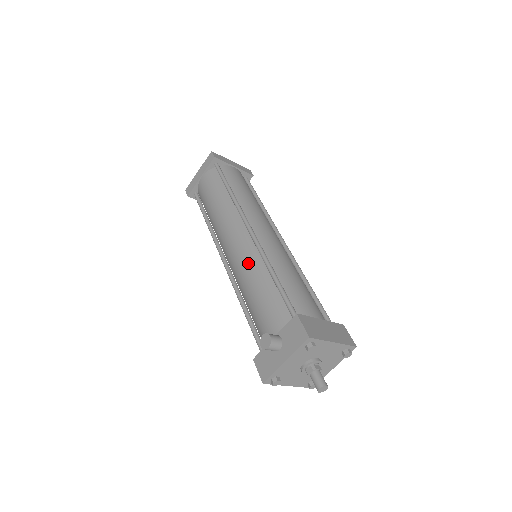
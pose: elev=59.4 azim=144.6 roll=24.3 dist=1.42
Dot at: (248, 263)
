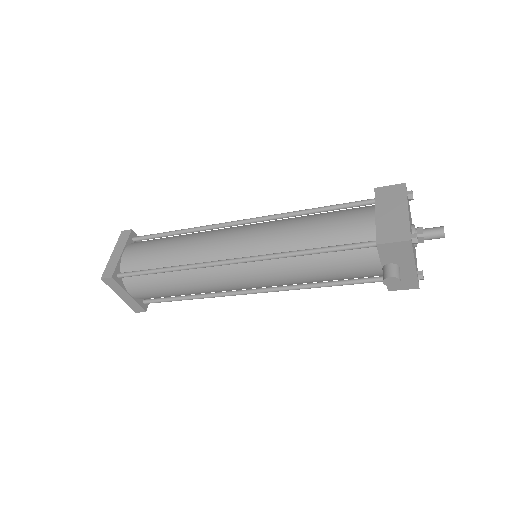
Dot at: (279, 273)
